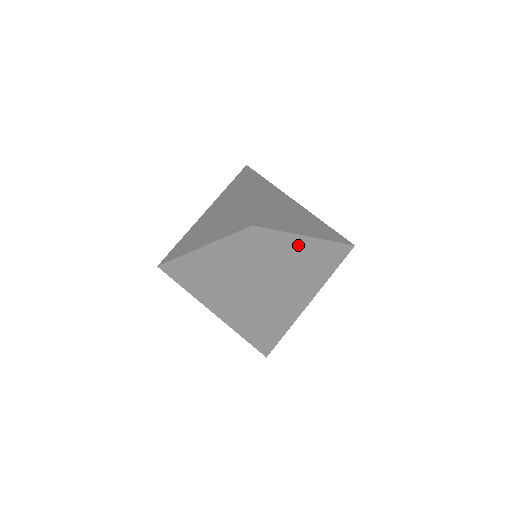
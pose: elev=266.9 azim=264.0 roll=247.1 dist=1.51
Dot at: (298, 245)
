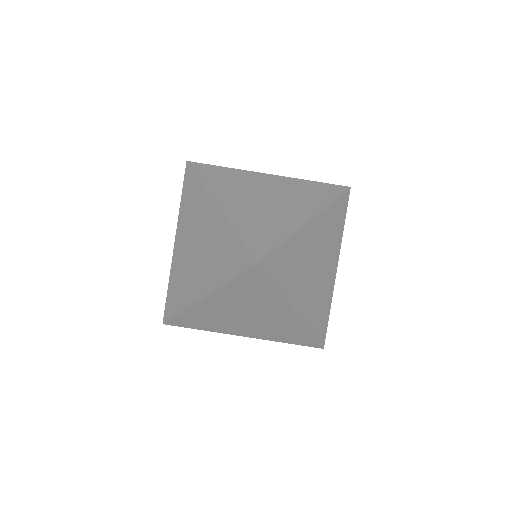
Dot at: (304, 237)
